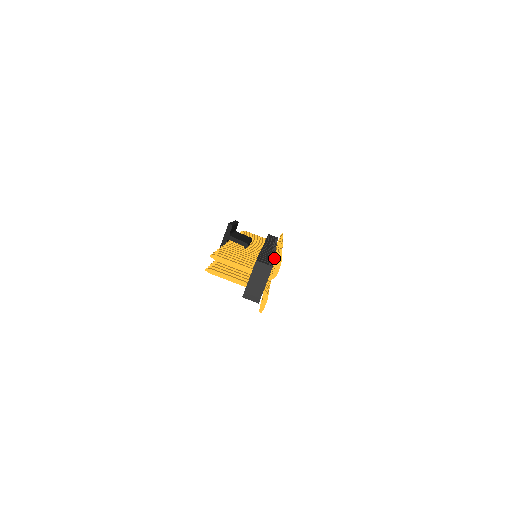
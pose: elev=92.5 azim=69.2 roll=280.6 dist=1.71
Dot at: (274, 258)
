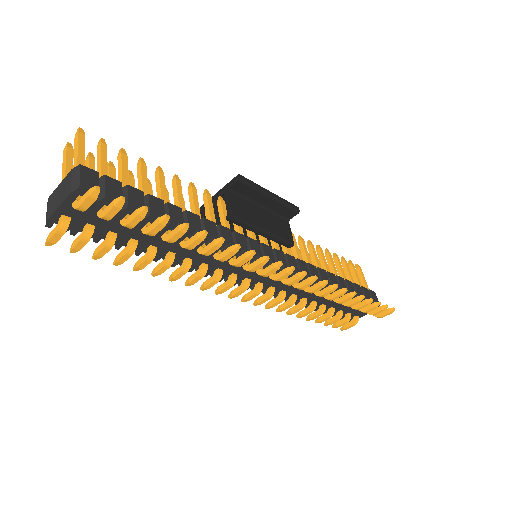
Dot at: (234, 258)
